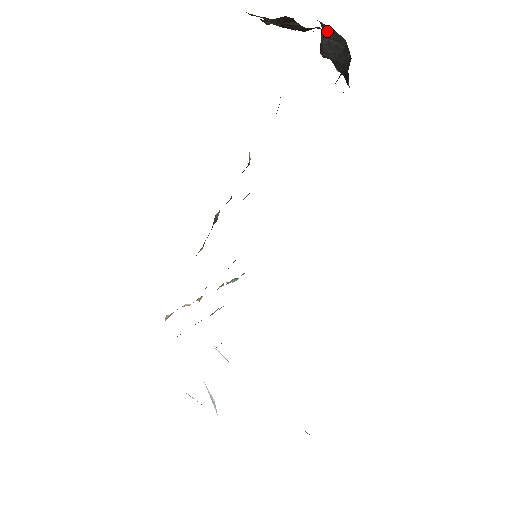
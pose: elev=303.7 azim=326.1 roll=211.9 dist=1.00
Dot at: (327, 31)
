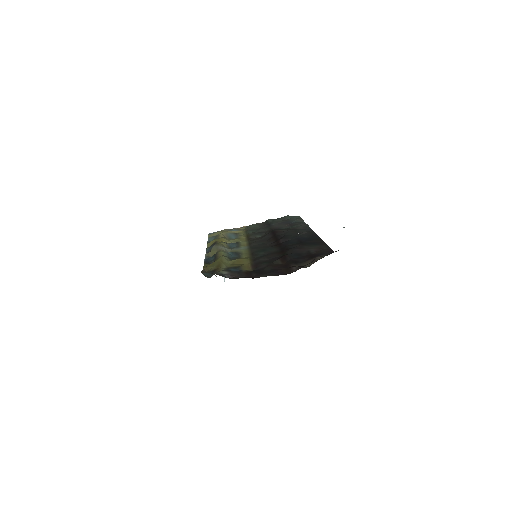
Dot at: occluded
